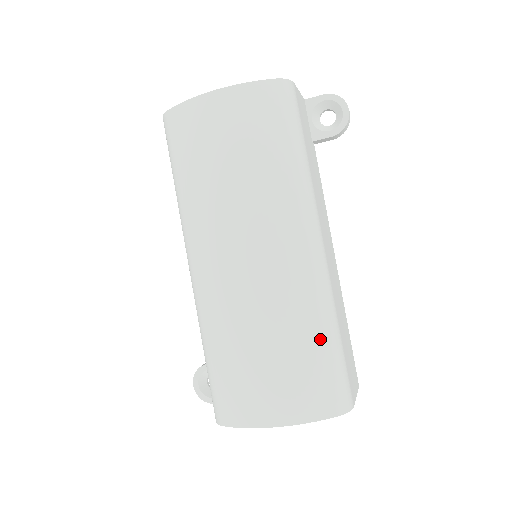
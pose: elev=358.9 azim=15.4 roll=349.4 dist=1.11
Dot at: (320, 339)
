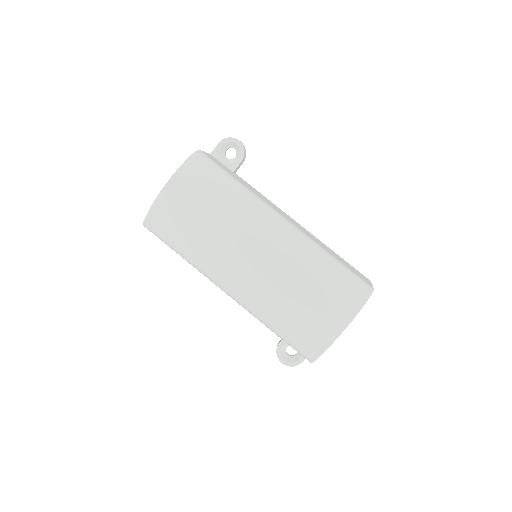
Dot at: (326, 267)
